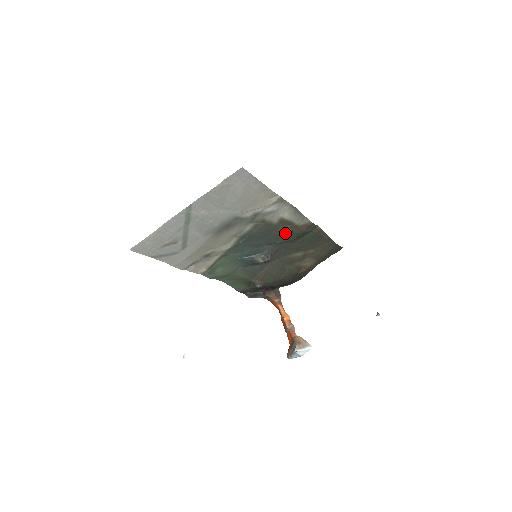
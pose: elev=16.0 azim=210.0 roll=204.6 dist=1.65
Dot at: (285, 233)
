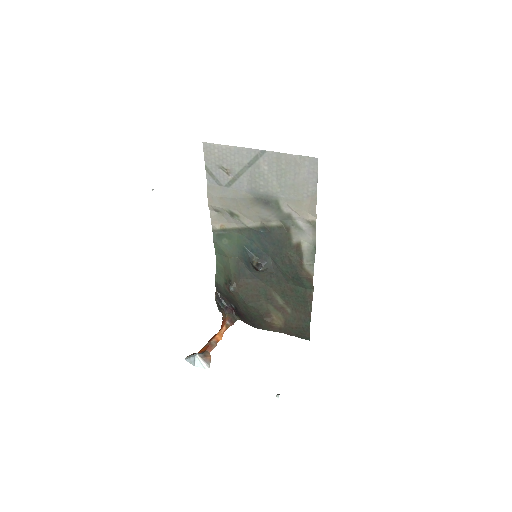
Dot at: (290, 262)
